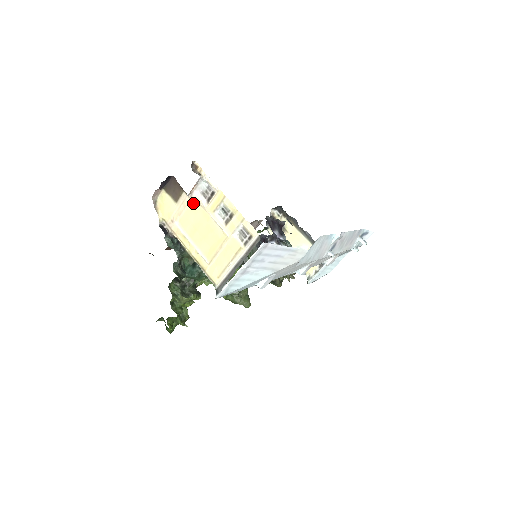
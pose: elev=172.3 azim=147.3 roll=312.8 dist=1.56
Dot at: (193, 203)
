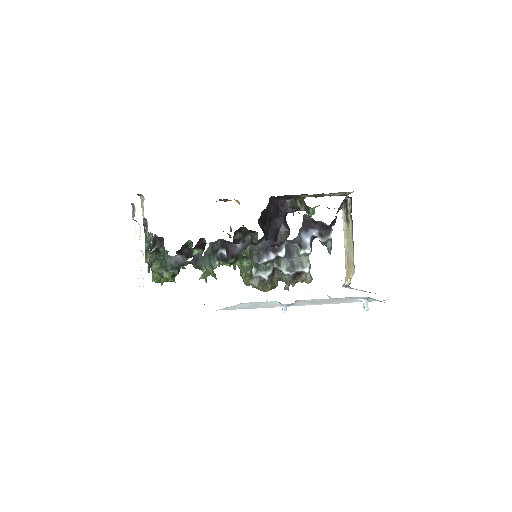
Dot at: occluded
